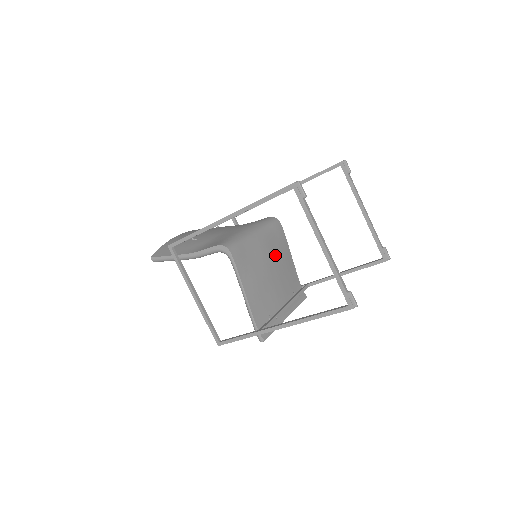
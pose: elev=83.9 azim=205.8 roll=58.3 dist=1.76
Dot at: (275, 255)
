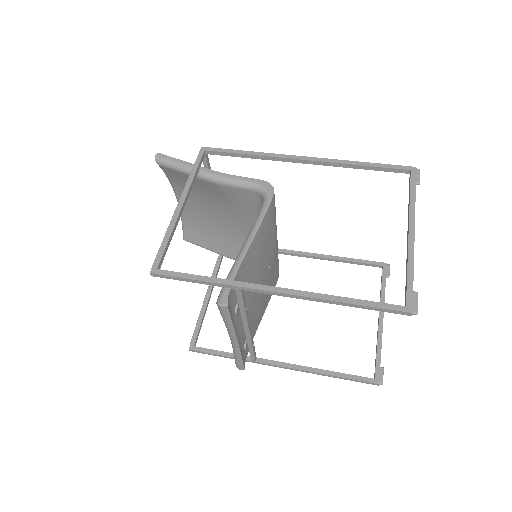
Dot at: (270, 278)
